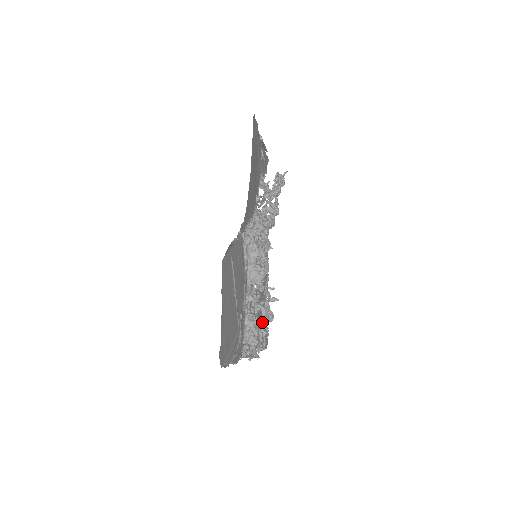
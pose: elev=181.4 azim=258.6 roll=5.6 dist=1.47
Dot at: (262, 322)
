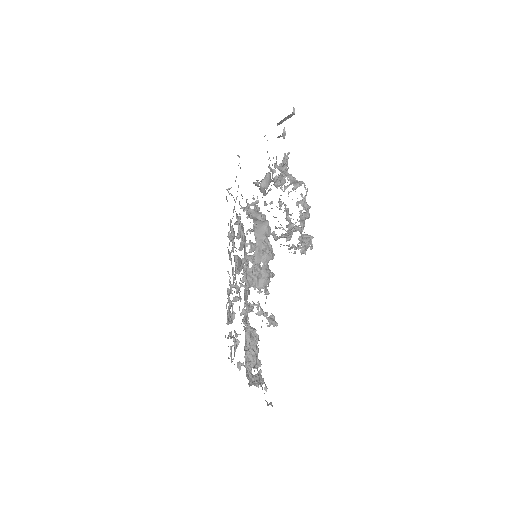
Dot at: occluded
